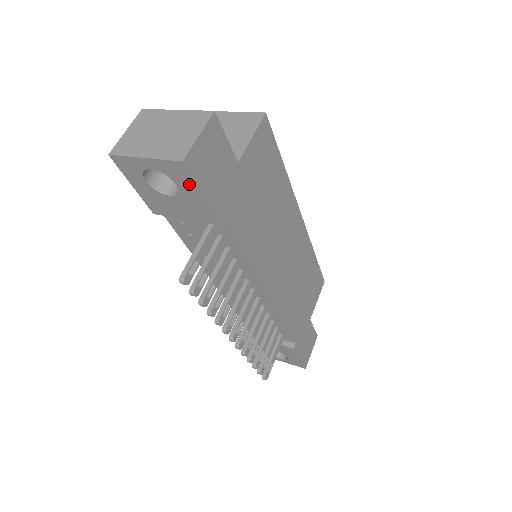
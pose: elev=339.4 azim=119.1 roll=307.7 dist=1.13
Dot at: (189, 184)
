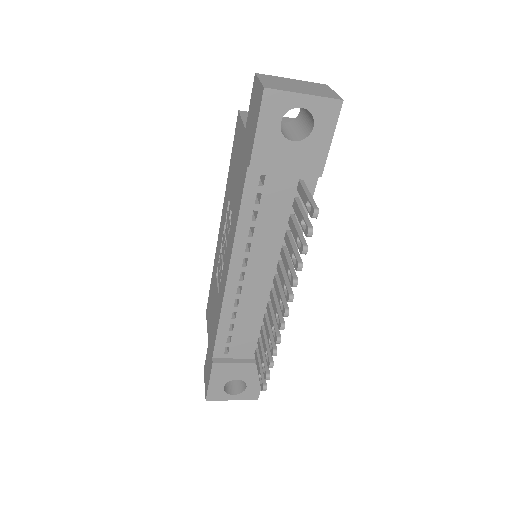
Dot at: (329, 126)
